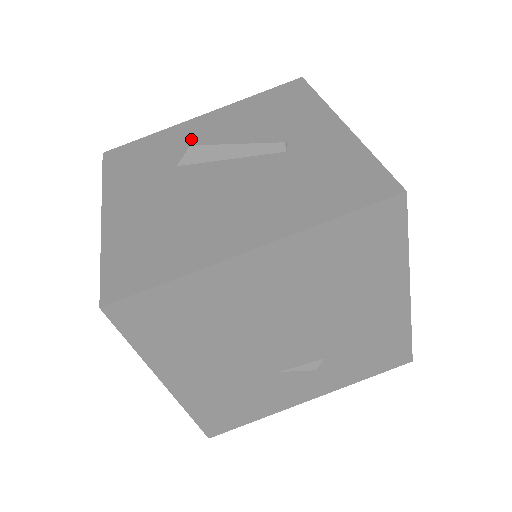
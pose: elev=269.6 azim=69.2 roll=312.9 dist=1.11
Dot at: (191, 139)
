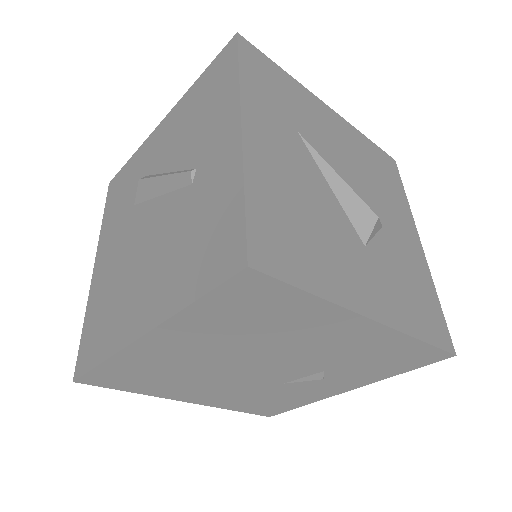
Dot at: (149, 162)
